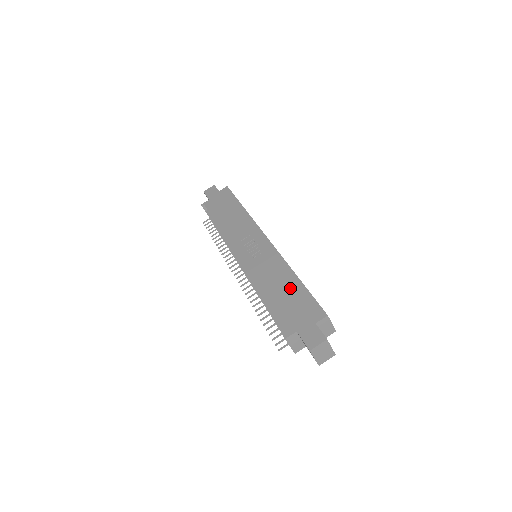
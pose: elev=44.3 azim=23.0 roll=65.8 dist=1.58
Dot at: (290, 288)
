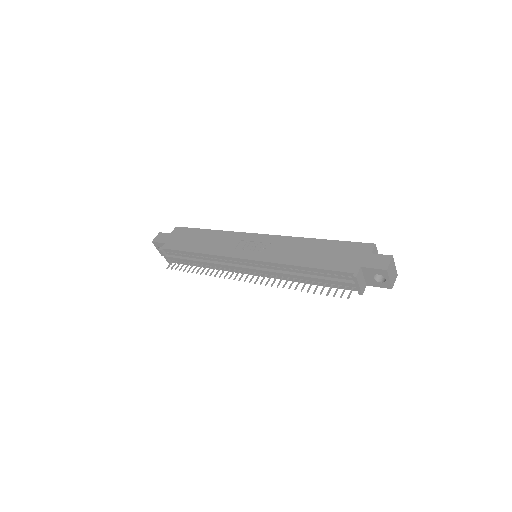
Dot at: (322, 248)
